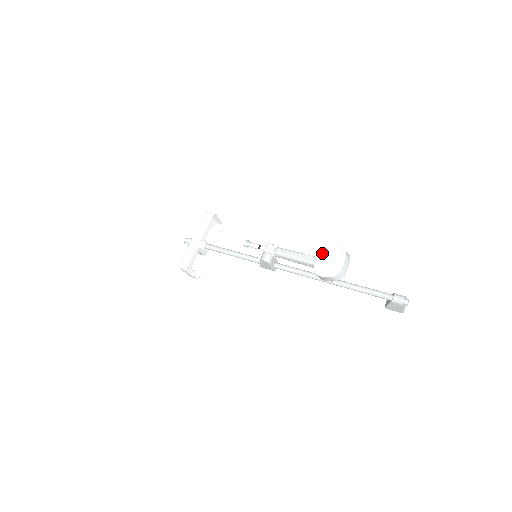
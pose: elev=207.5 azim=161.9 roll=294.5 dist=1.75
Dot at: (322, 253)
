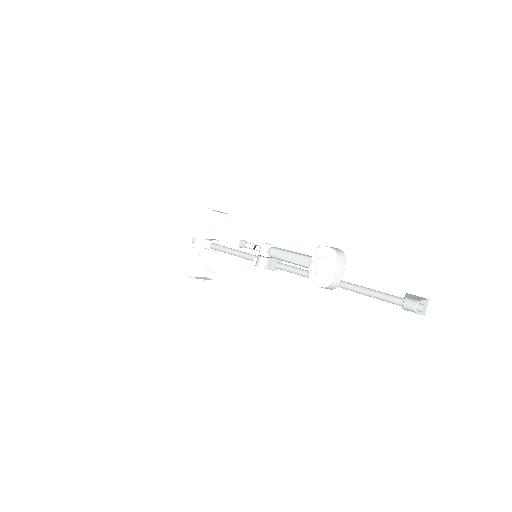
Dot at: (315, 254)
